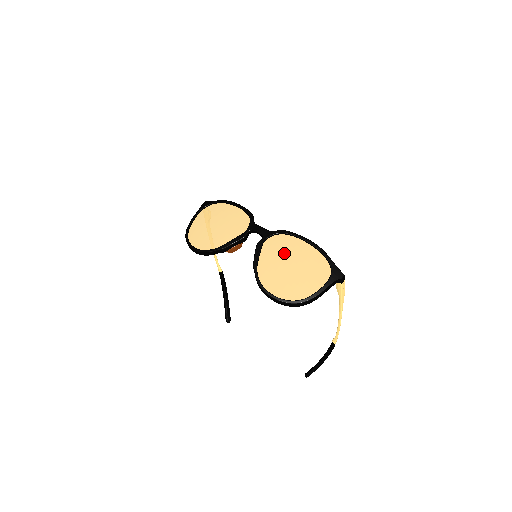
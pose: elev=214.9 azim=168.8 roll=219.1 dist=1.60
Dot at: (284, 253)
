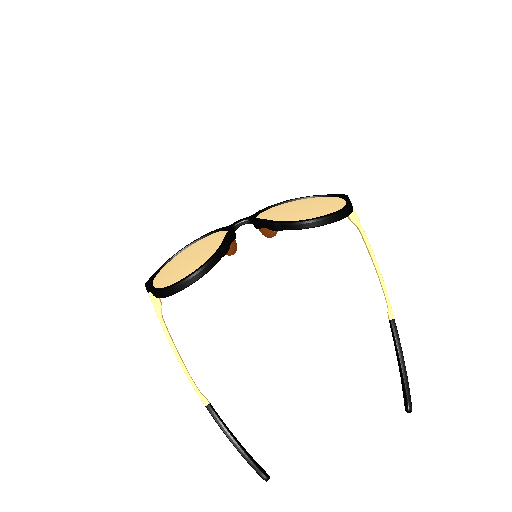
Dot at: (284, 208)
